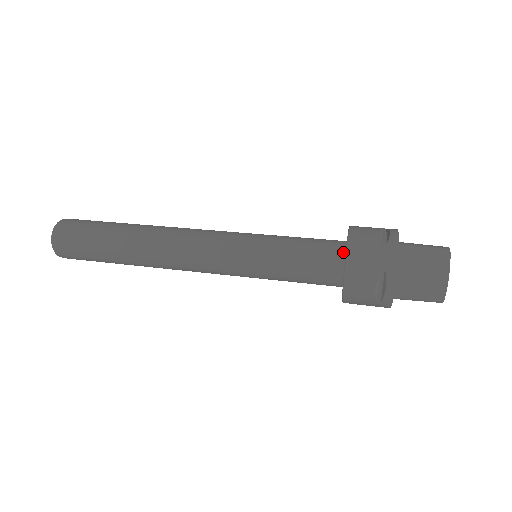
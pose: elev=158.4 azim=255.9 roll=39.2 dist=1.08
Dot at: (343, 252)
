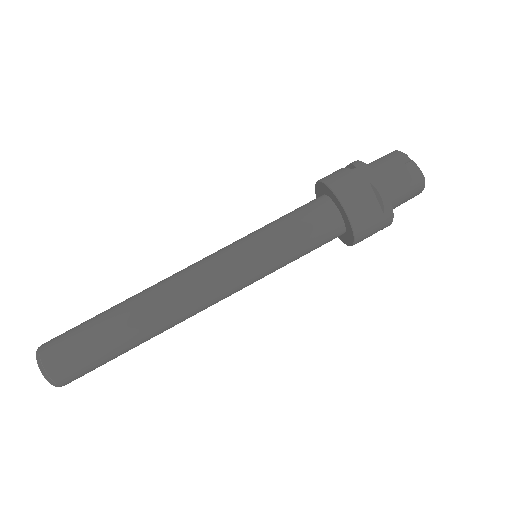
Dot at: (343, 227)
